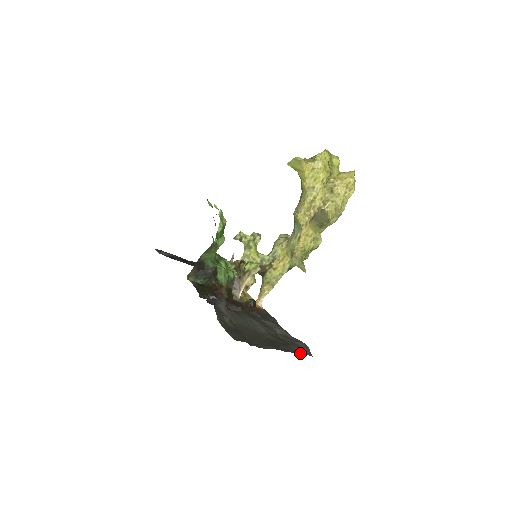
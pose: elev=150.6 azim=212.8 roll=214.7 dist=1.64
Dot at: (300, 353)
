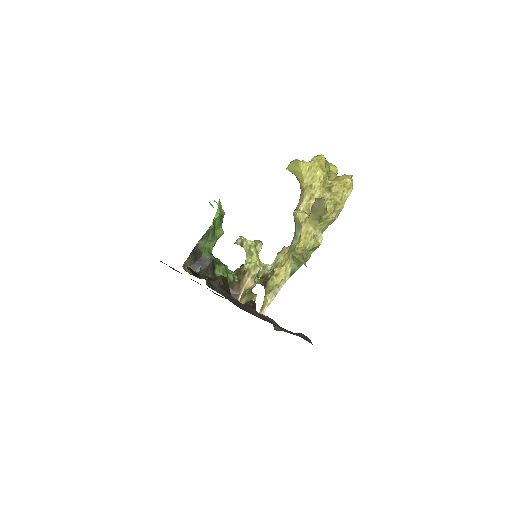
Dot at: occluded
